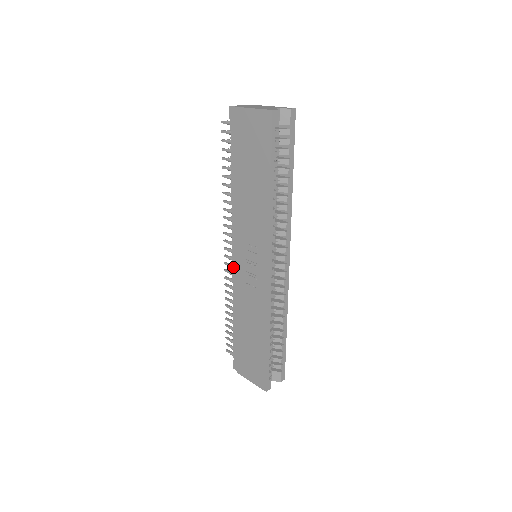
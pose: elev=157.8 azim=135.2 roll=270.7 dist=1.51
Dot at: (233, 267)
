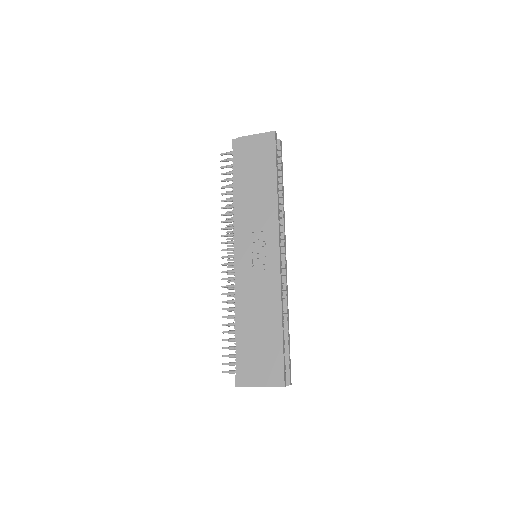
Dot at: (235, 268)
